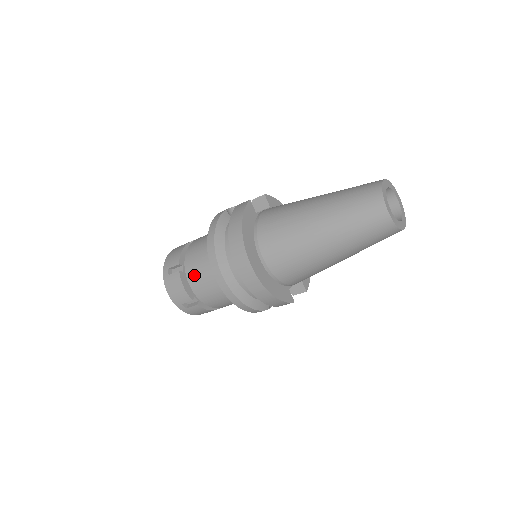
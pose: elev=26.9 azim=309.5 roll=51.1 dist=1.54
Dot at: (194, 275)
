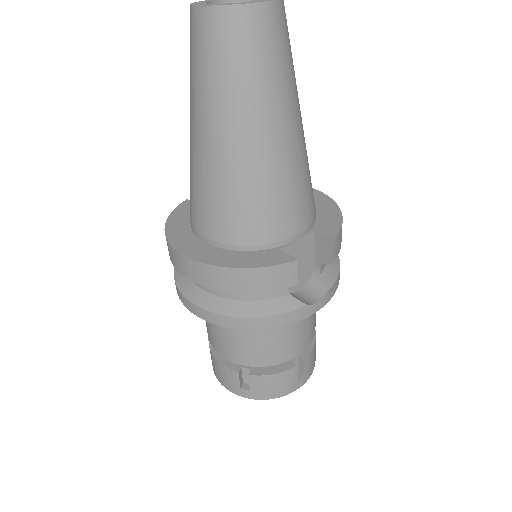
Dot at: (211, 336)
